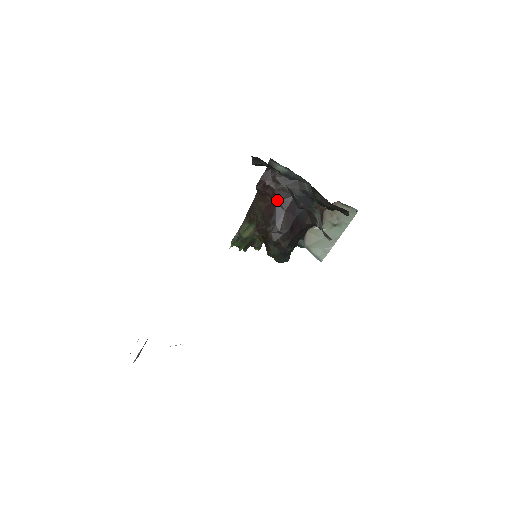
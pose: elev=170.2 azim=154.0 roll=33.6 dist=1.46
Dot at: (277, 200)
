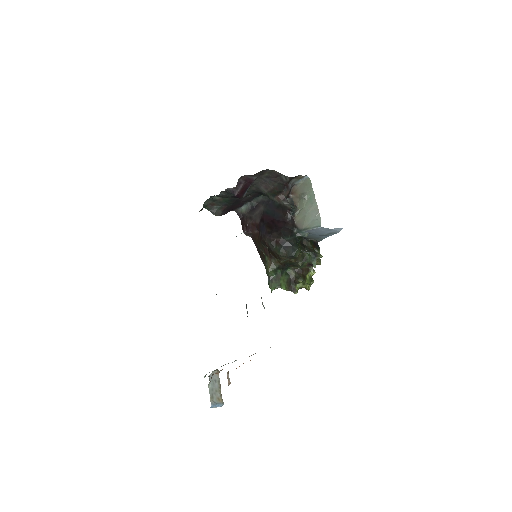
Dot at: (258, 225)
